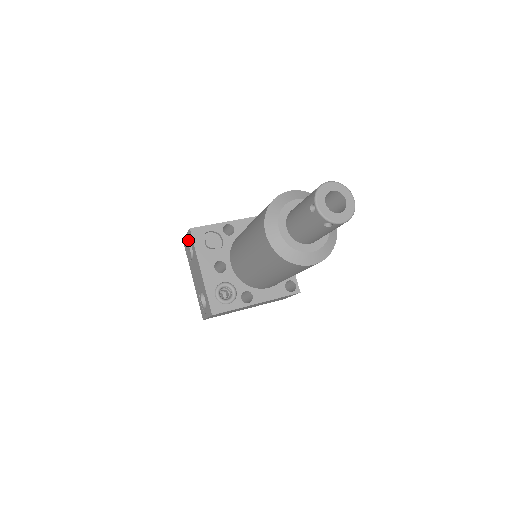
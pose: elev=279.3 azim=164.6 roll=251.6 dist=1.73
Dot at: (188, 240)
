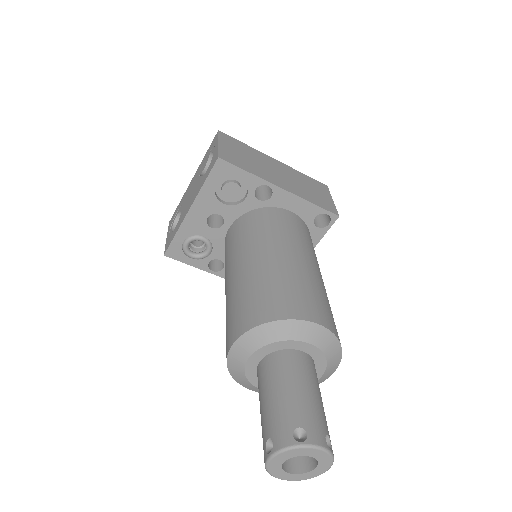
Dot at: (214, 152)
